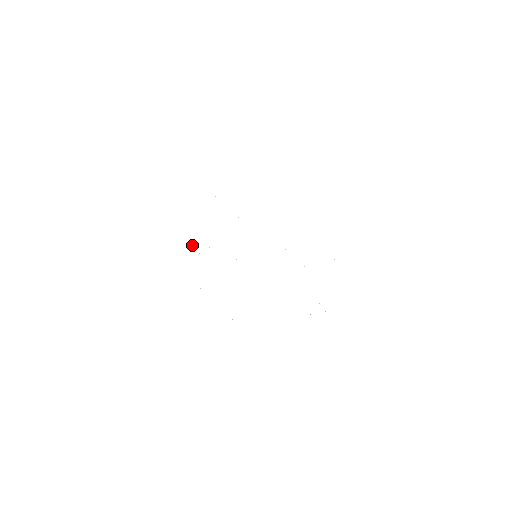
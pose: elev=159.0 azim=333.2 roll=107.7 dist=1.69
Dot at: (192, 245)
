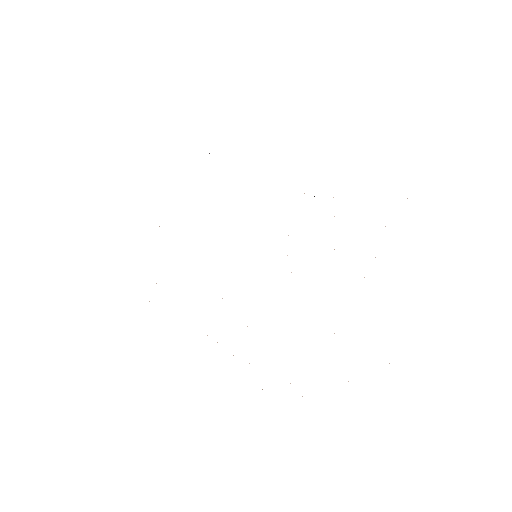
Dot at: occluded
